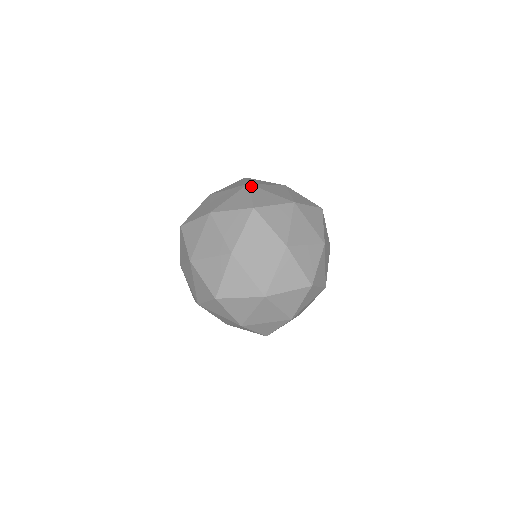
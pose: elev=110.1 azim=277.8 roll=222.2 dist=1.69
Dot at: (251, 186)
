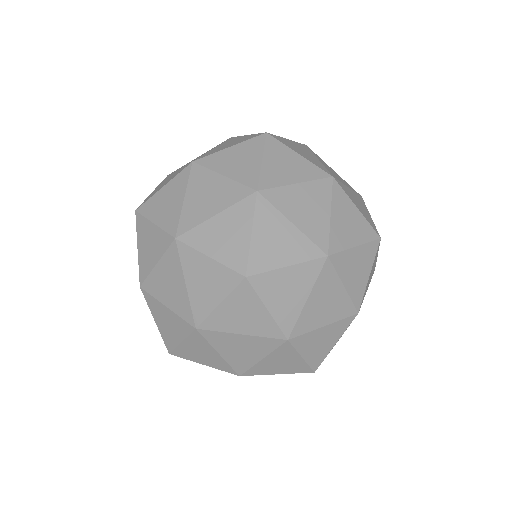
Dot at: (260, 200)
